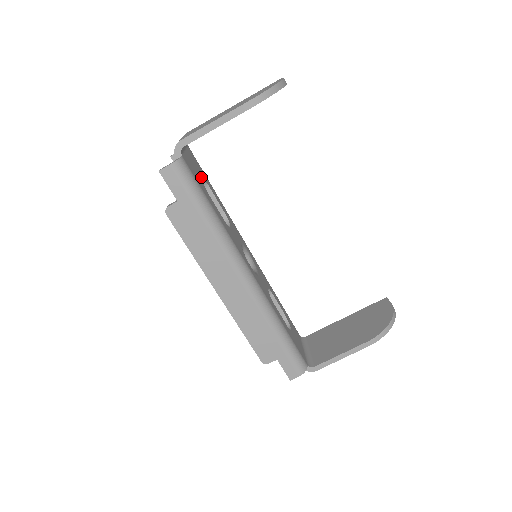
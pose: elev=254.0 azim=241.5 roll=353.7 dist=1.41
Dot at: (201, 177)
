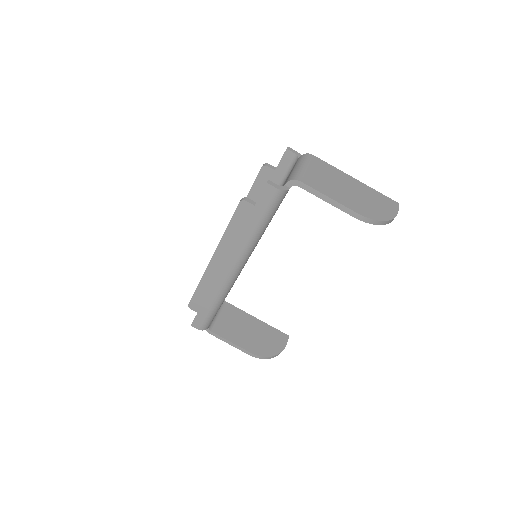
Dot at: occluded
